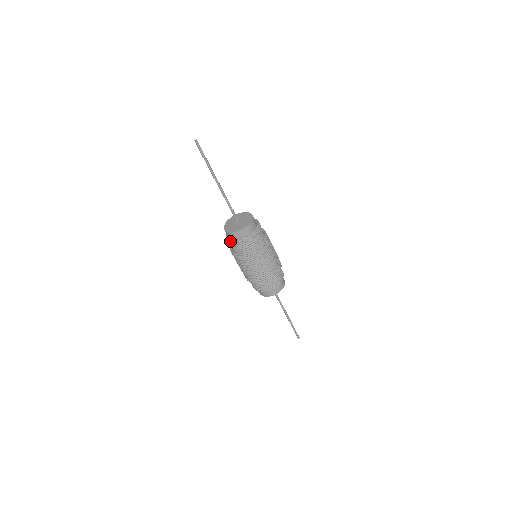
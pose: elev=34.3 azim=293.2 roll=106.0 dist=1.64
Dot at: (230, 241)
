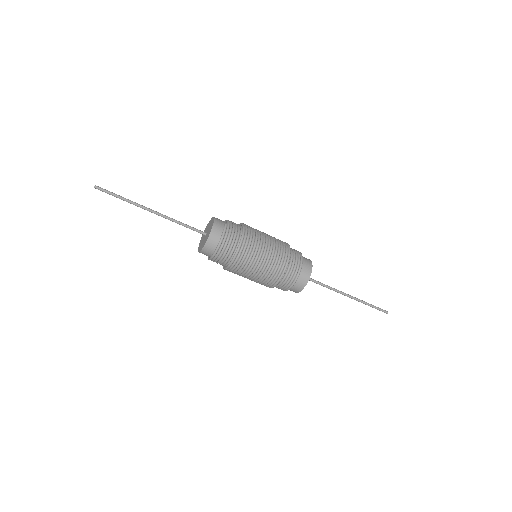
Dot at: occluded
